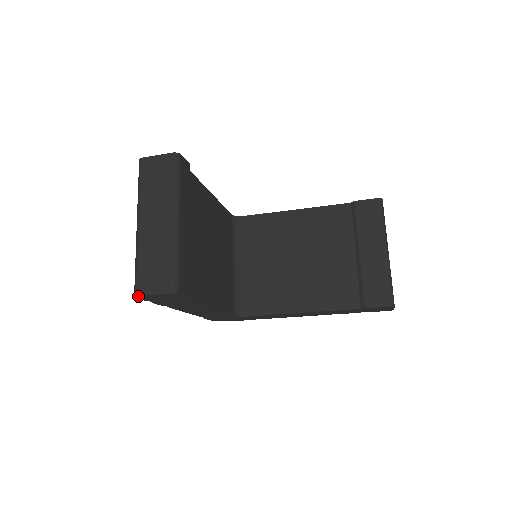
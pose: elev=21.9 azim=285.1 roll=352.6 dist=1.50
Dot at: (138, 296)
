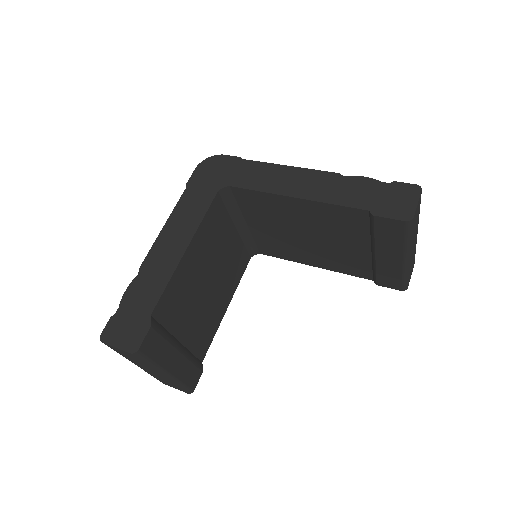
Dot at: occluded
